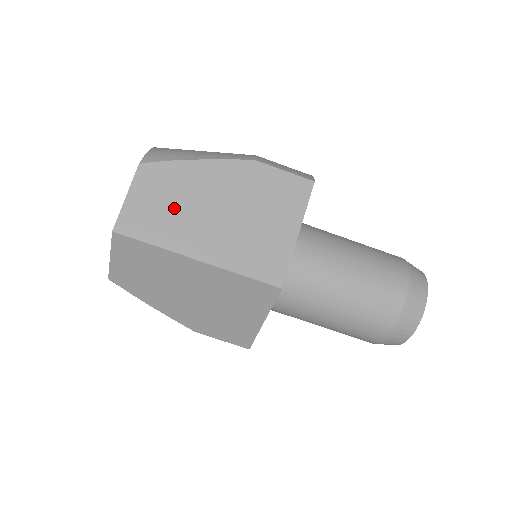
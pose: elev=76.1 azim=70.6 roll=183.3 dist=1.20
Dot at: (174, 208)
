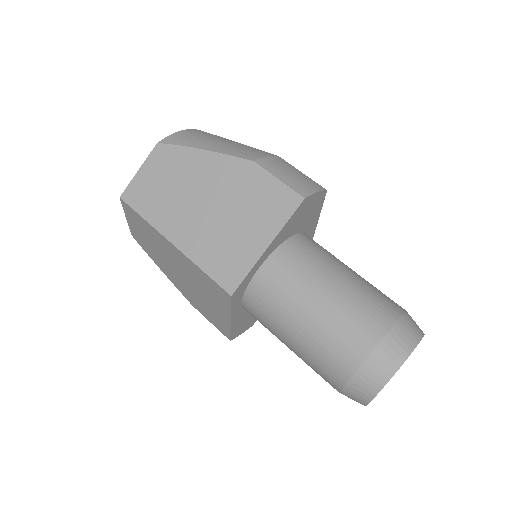
Dot at: (170, 190)
